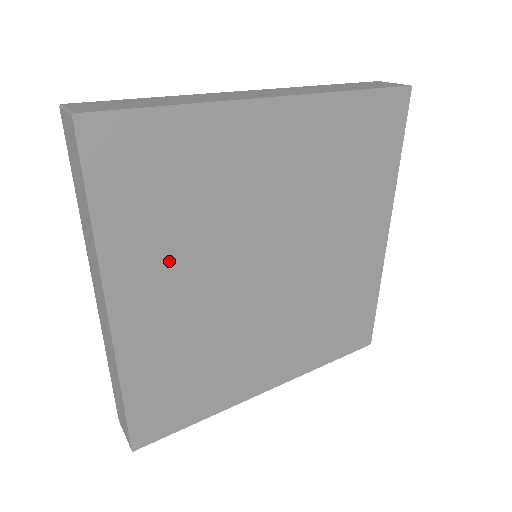
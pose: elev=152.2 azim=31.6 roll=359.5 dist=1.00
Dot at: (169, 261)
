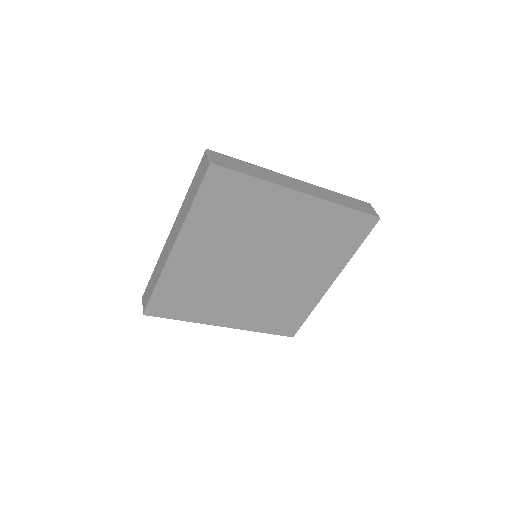
Dot at: (213, 238)
